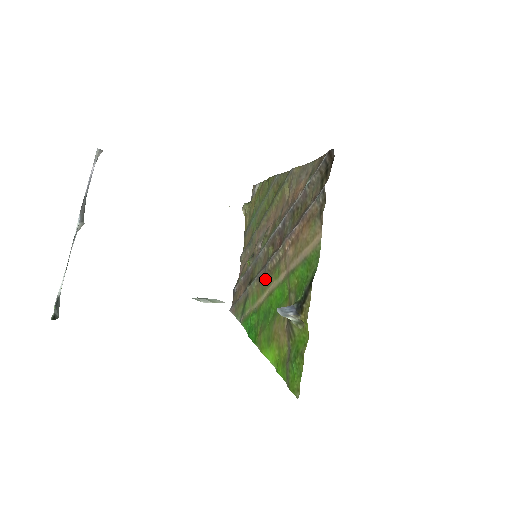
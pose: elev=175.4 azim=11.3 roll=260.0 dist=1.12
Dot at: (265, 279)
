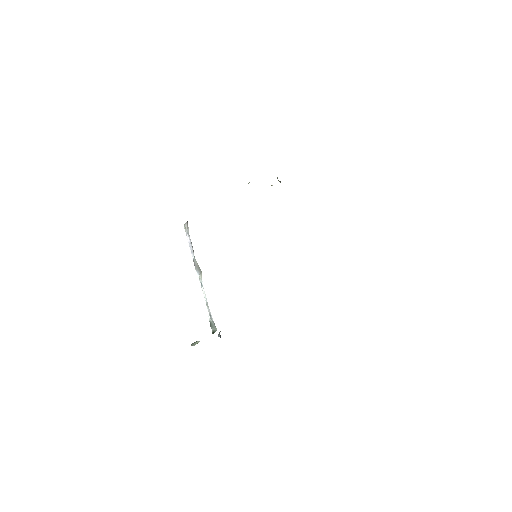
Dot at: occluded
